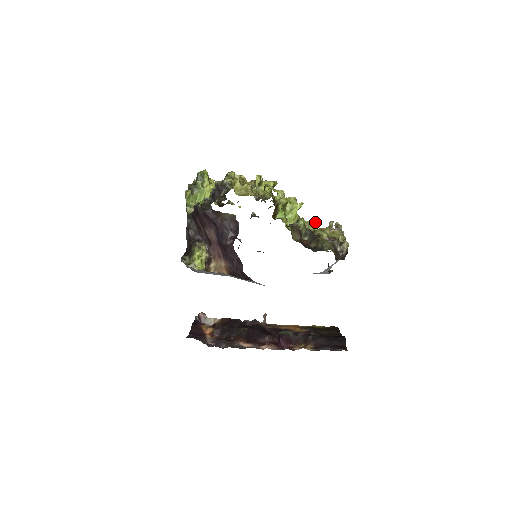
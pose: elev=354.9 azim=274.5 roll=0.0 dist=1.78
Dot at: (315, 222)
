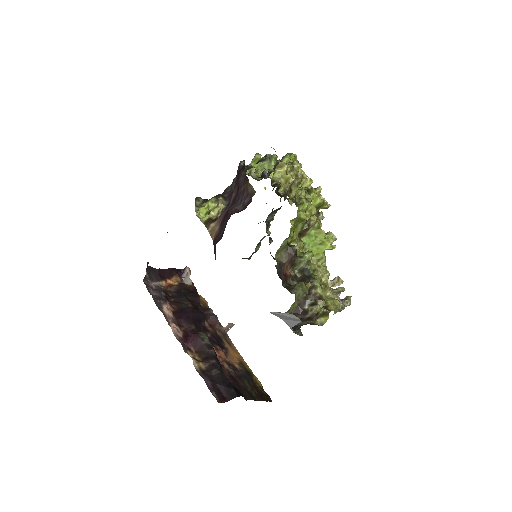
Dot at: (334, 278)
